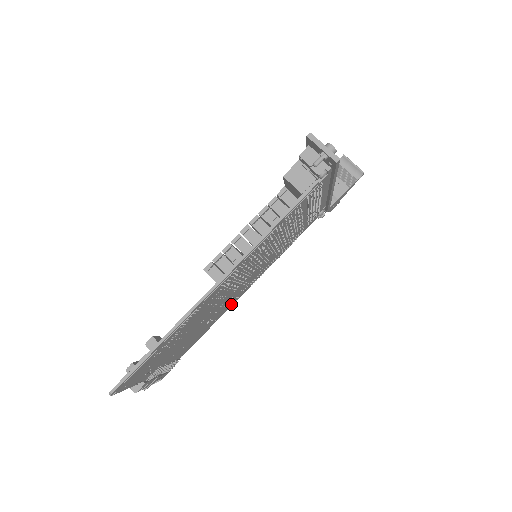
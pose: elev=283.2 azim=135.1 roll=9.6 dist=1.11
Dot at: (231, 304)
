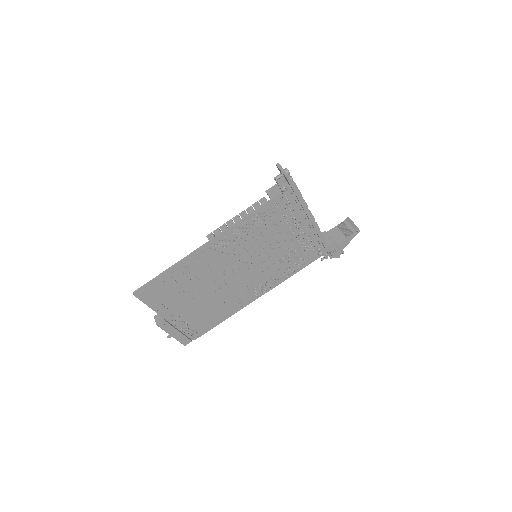
Dot at: (244, 302)
